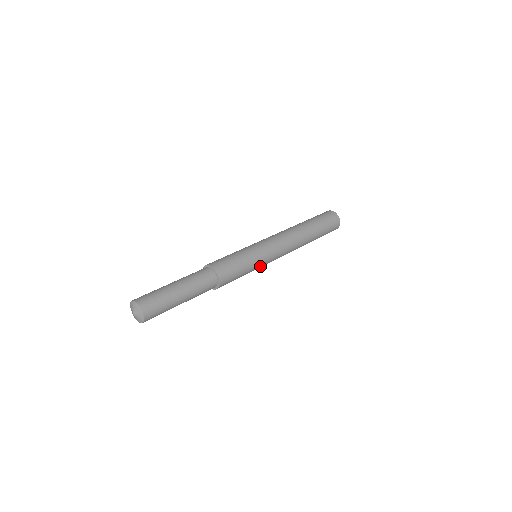
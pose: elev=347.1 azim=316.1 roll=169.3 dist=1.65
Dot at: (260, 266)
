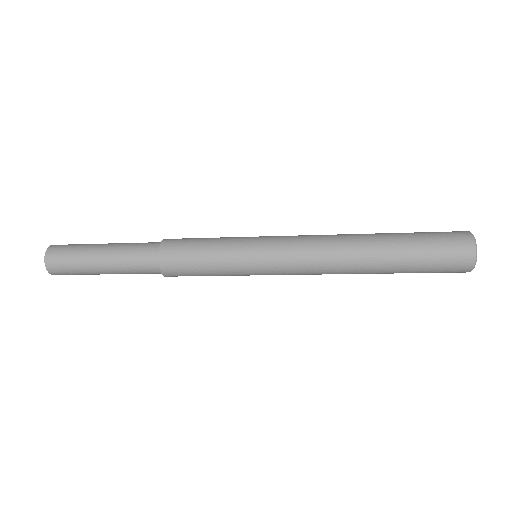
Dot at: (250, 274)
